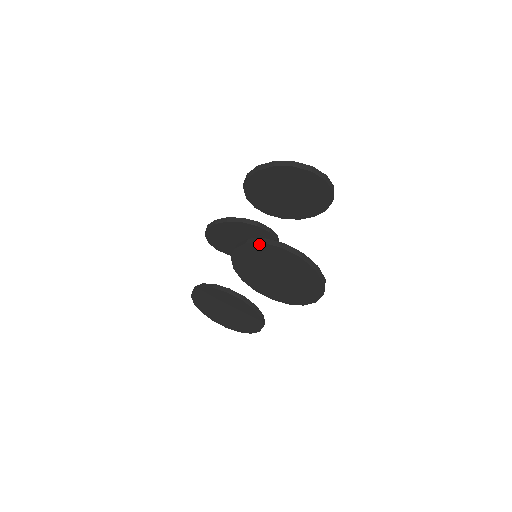
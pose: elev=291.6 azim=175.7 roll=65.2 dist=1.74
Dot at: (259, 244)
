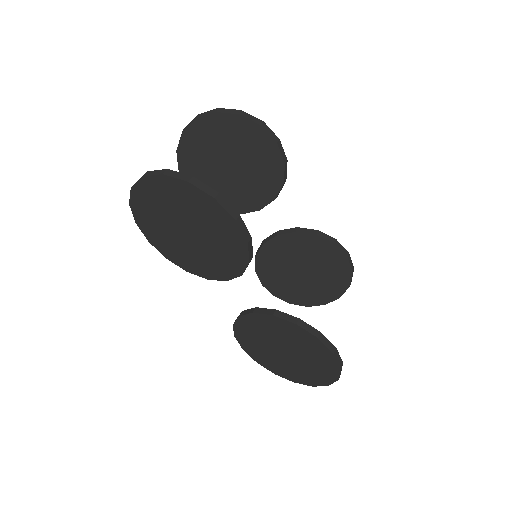
Dot at: (133, 209)
